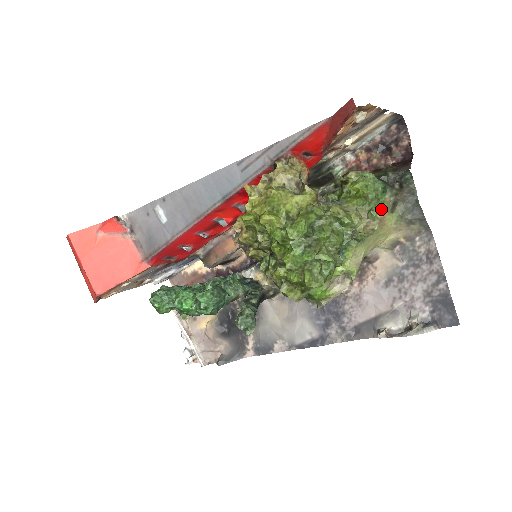
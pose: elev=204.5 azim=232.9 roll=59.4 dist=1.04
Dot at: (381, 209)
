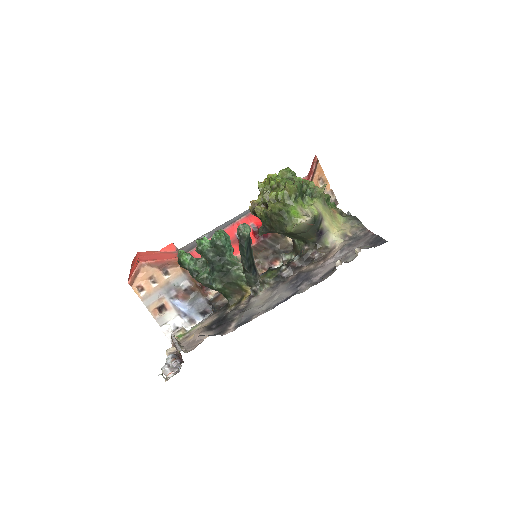
Dot at: (333, 209)
